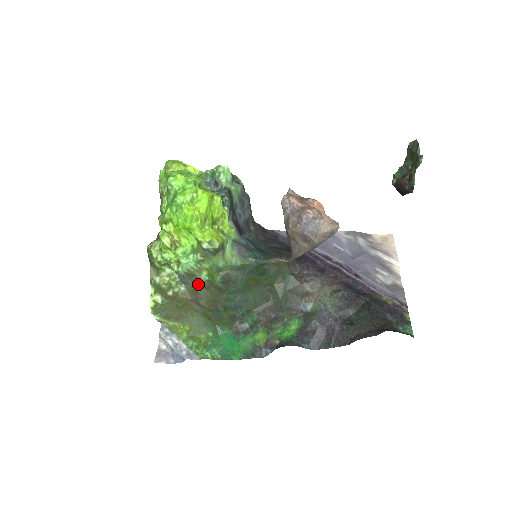
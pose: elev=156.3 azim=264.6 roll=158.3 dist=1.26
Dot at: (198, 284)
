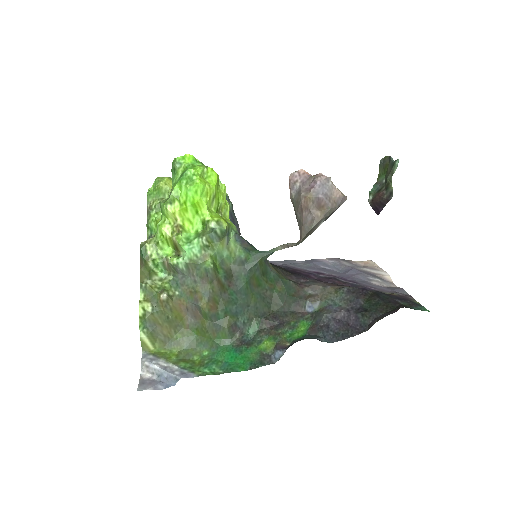
Dot at: (199, 279)
